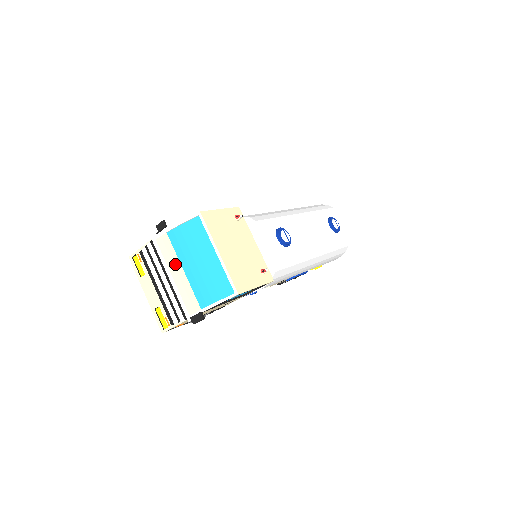
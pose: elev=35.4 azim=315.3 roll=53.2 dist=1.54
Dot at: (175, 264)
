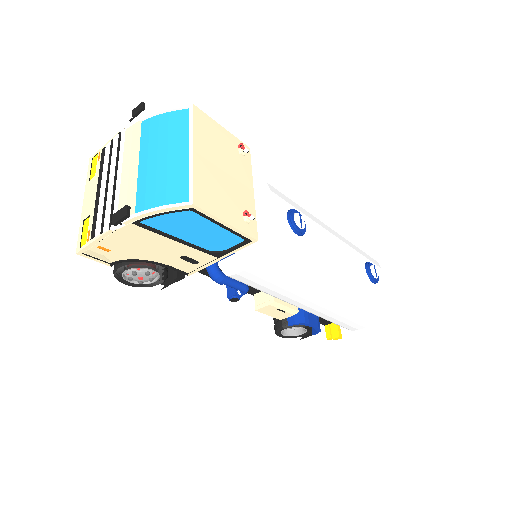
Dot at: (132, 156)
